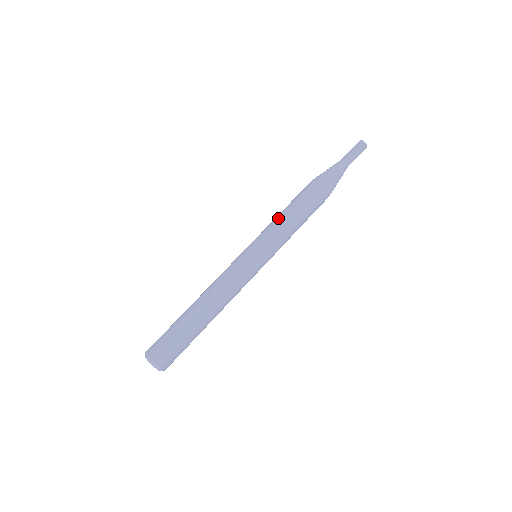
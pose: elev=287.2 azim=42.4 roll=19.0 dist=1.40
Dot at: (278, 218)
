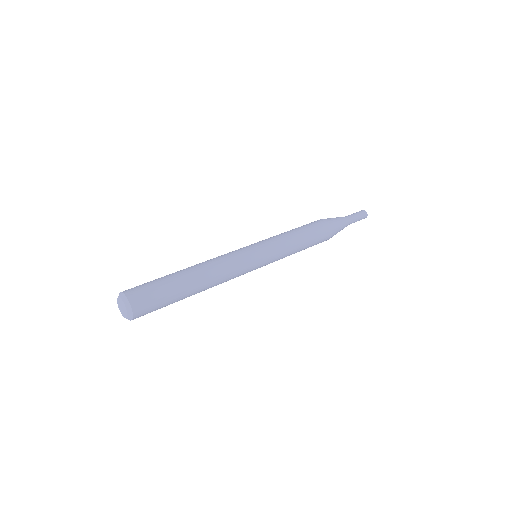
Dot at: (285, 232)
